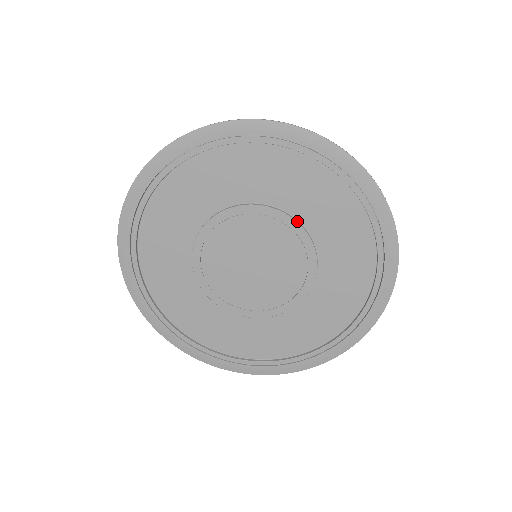
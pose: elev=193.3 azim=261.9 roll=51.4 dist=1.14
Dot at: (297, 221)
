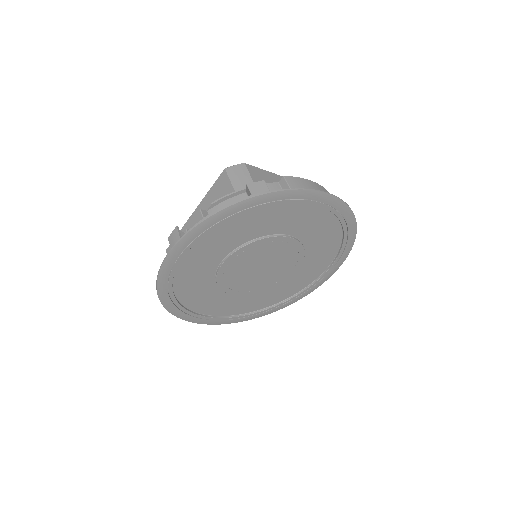
Dot at: (305, 251)
